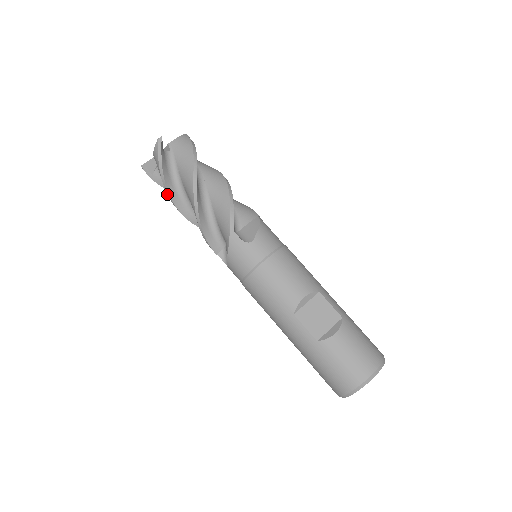
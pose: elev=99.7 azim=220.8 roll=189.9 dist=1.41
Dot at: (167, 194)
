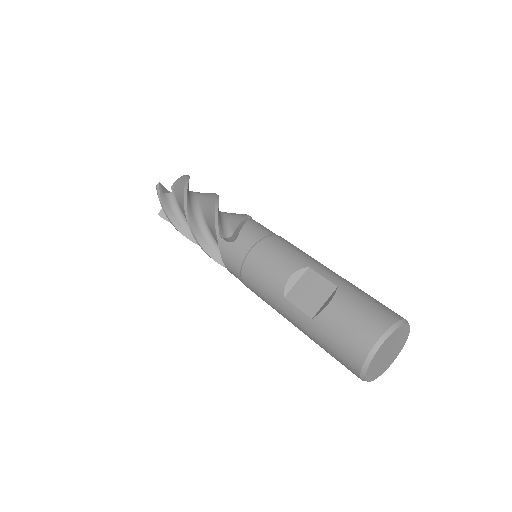
Dot at: (175, 228)
